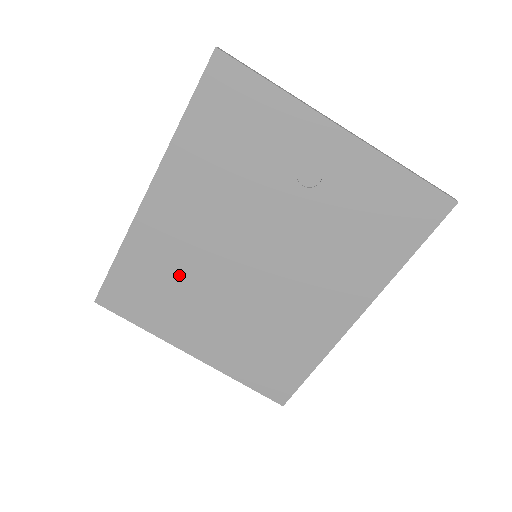
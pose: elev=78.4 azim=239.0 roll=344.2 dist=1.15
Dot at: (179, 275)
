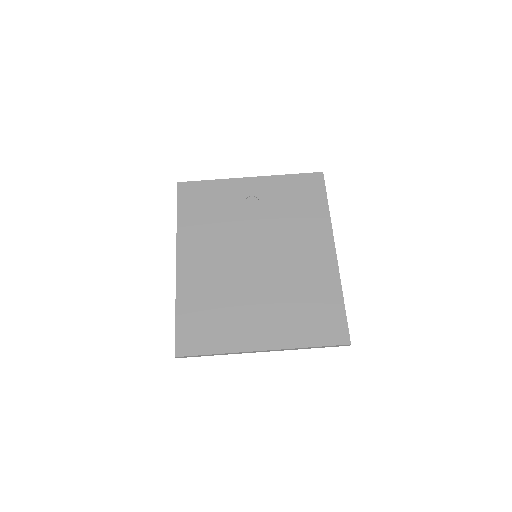
Dot at: (220, 296)
